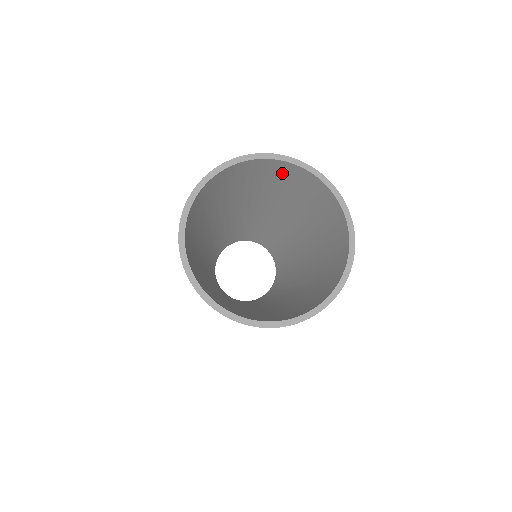
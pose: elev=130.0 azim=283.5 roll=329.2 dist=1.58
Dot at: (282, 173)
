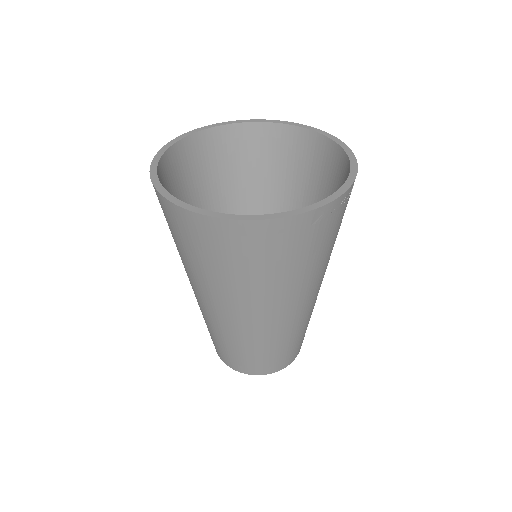
Dot at: (313, 156)
